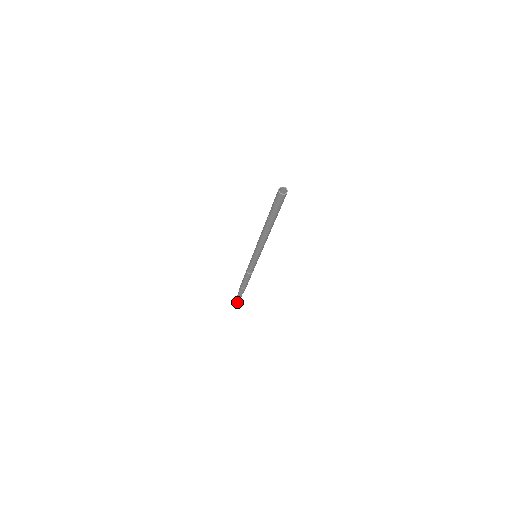
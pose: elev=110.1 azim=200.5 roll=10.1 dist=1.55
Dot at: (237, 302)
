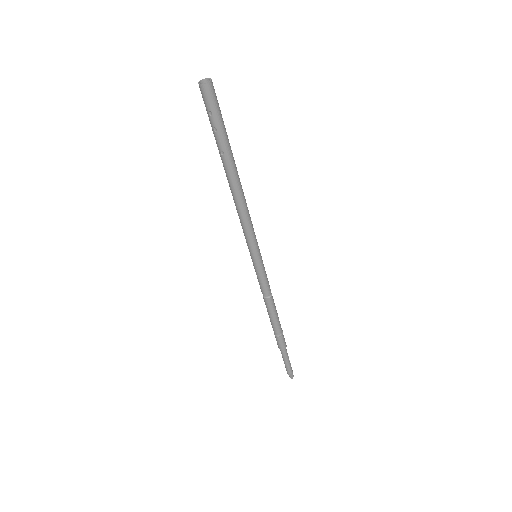
Dot at: (291, 372)
